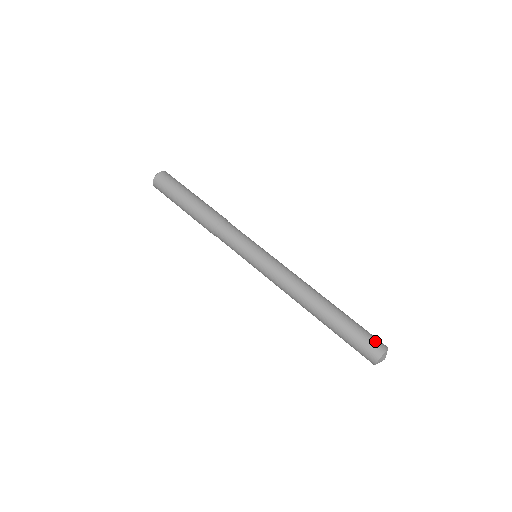
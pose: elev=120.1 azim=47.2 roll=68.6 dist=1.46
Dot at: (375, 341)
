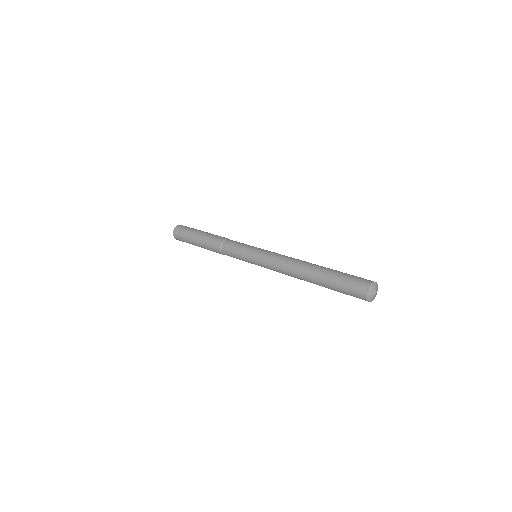
Dot at: occluded
